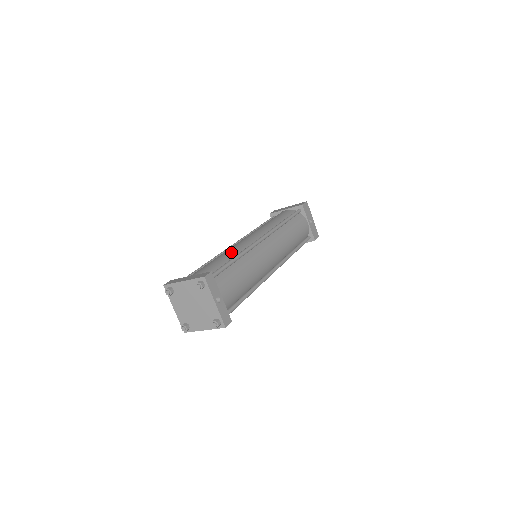
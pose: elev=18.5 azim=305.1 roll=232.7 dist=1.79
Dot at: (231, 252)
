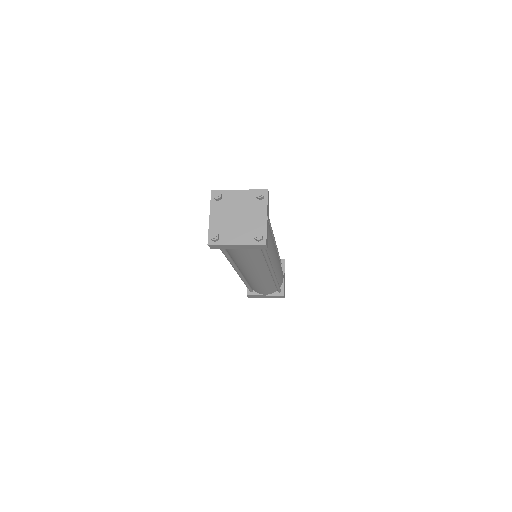
Dot at: occluded
